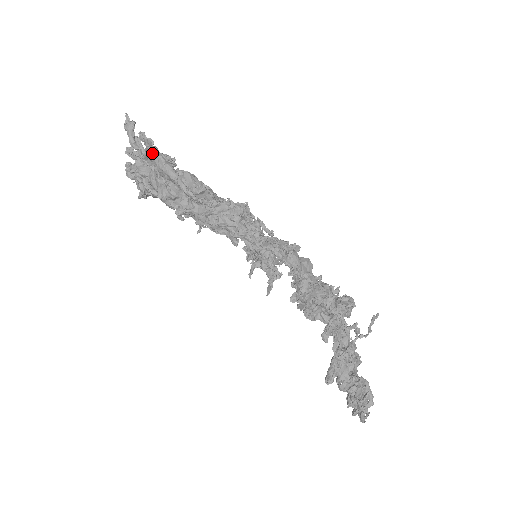
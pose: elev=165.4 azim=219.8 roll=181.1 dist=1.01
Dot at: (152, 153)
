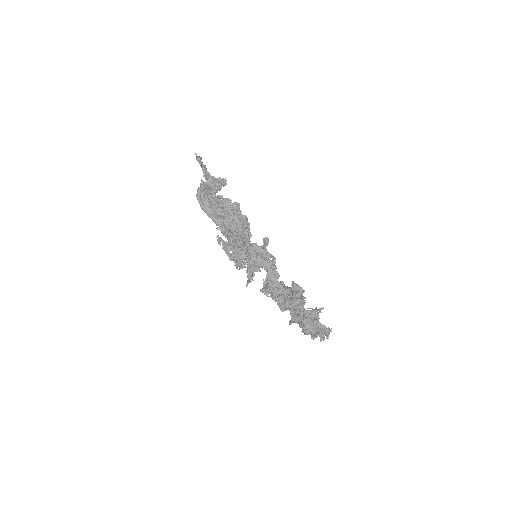
Dot at: (197, 197)
